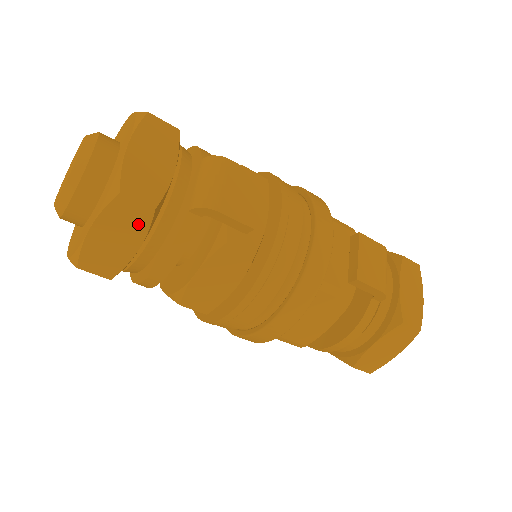
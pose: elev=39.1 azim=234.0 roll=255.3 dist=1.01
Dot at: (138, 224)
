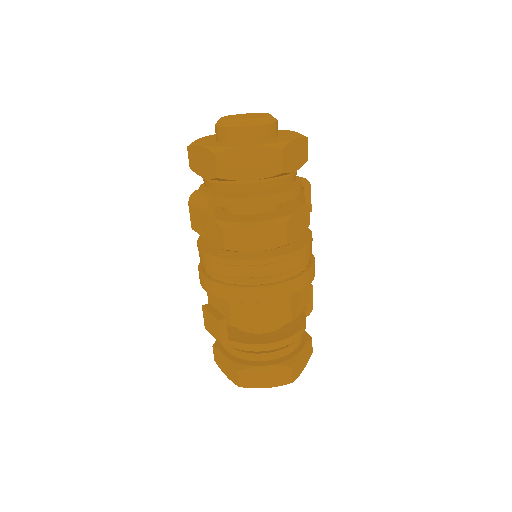
Dot at: (303, 158)
